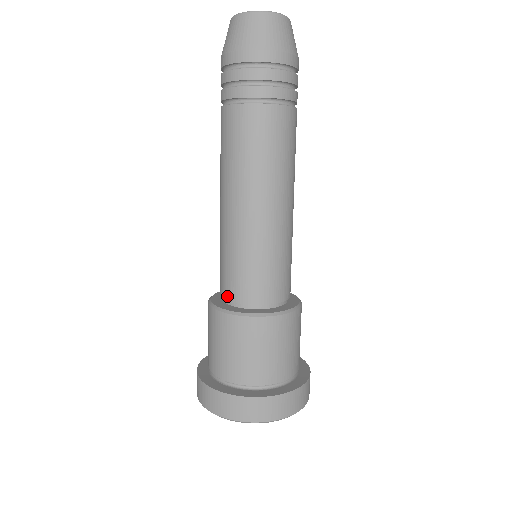
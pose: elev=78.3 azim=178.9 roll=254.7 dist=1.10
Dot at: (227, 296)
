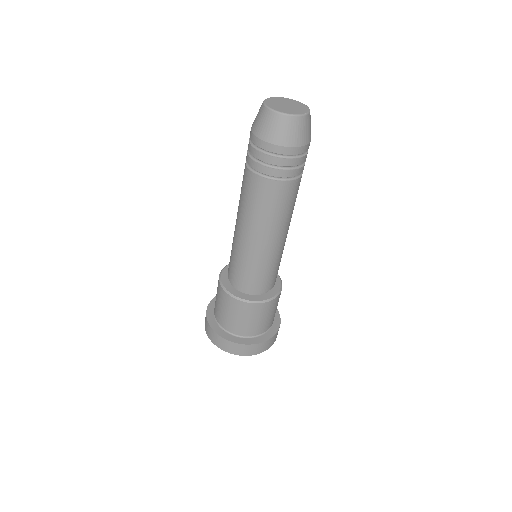
Dot at: (231, 280)
